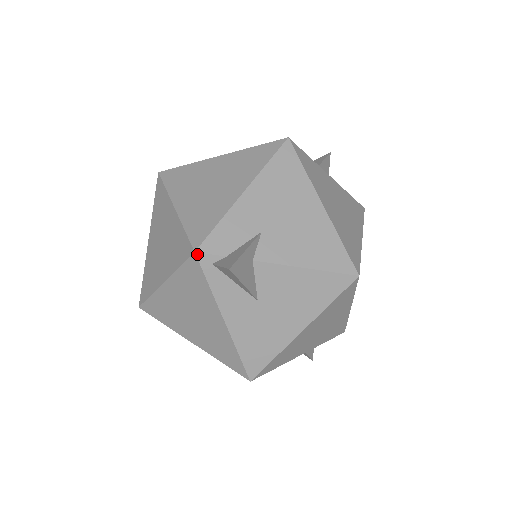
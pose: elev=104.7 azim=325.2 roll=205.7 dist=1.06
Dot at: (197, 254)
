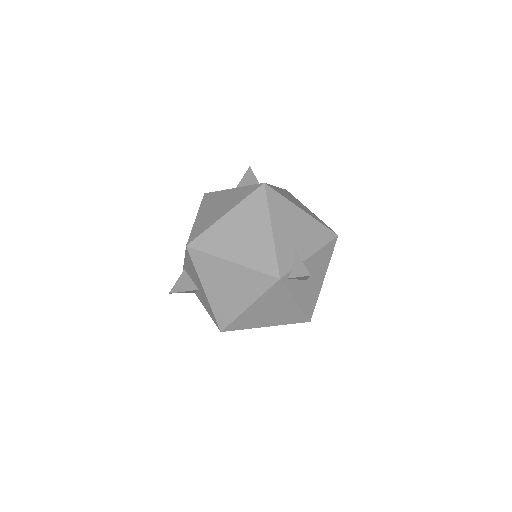
Dot at: (281, 279)
